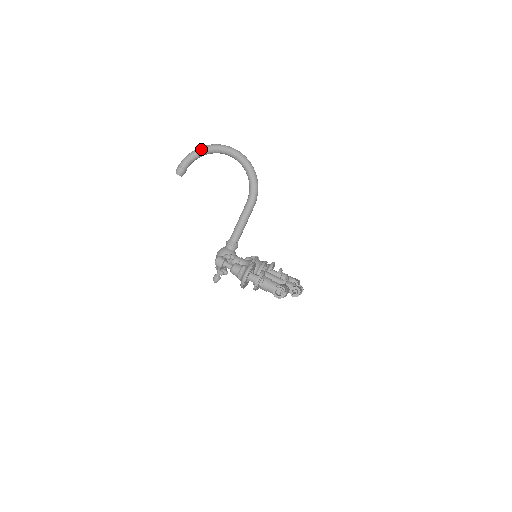
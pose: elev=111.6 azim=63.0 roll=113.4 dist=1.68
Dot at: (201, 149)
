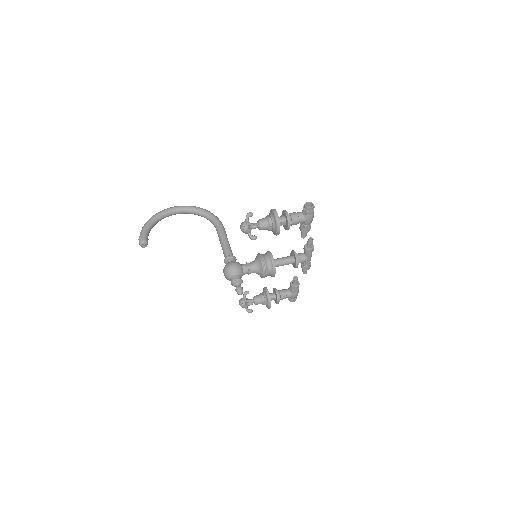
Dot at: (151, 218)
